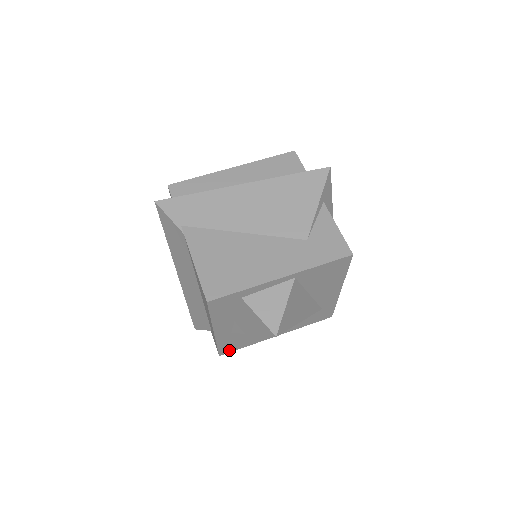
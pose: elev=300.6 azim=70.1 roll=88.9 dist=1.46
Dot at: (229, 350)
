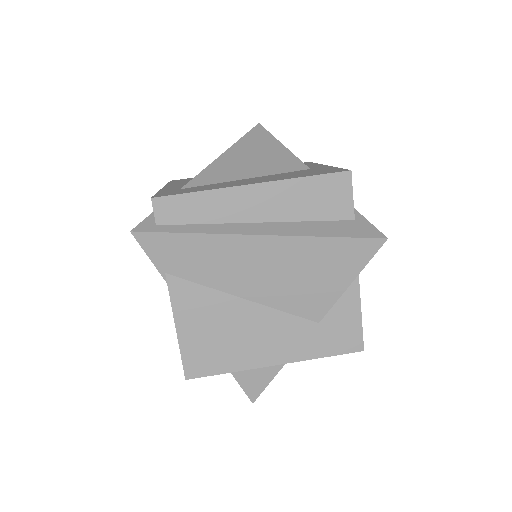
Dot at: occluded
